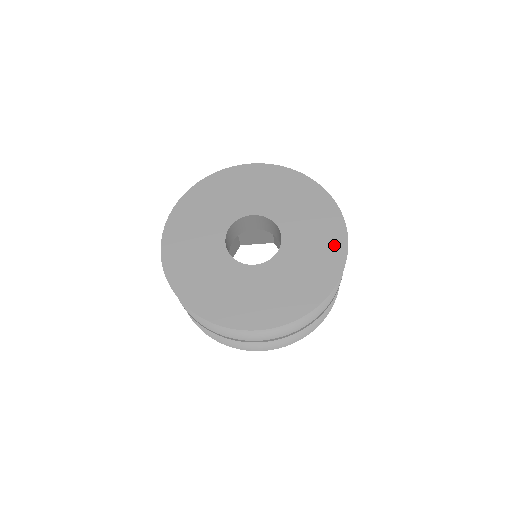
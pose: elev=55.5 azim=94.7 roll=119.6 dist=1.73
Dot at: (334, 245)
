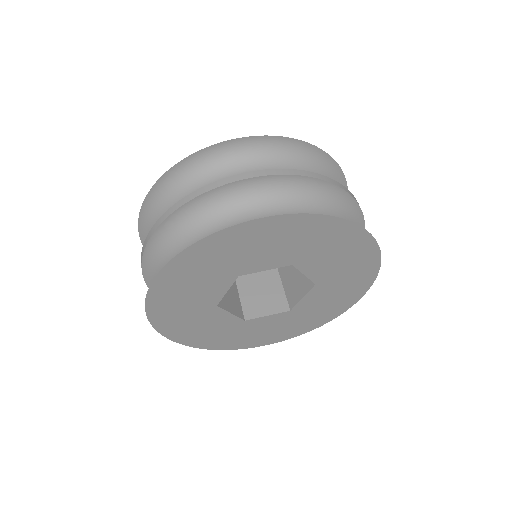
Dot at: occluded
